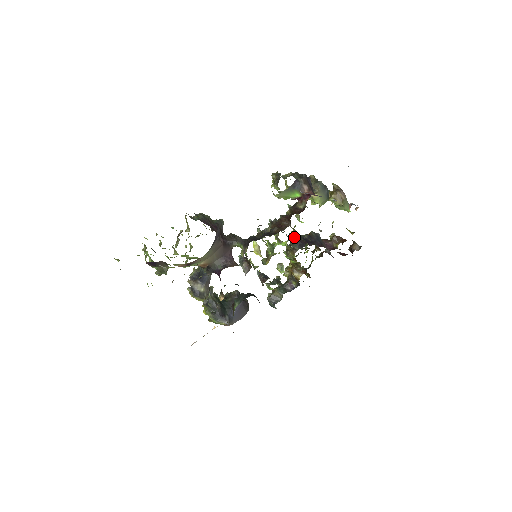
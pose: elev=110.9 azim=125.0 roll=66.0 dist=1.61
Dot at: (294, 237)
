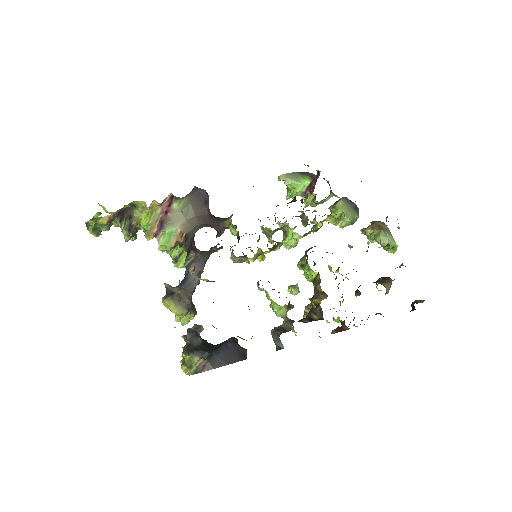
Dot at: occluded
